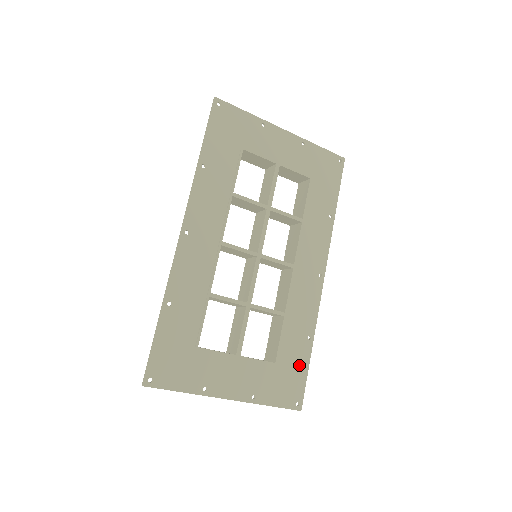
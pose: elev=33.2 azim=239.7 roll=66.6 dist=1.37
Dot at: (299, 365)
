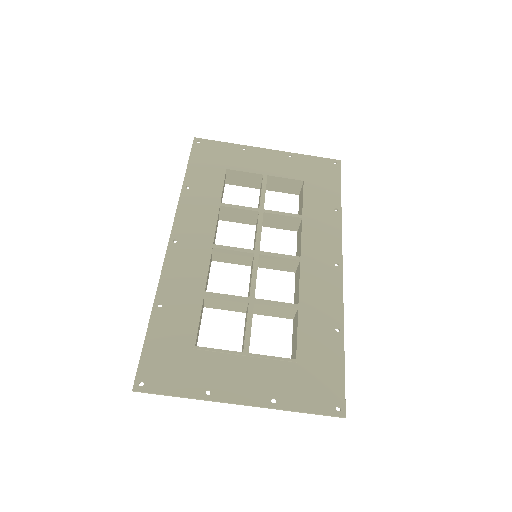
Dot at: (330, 361)
